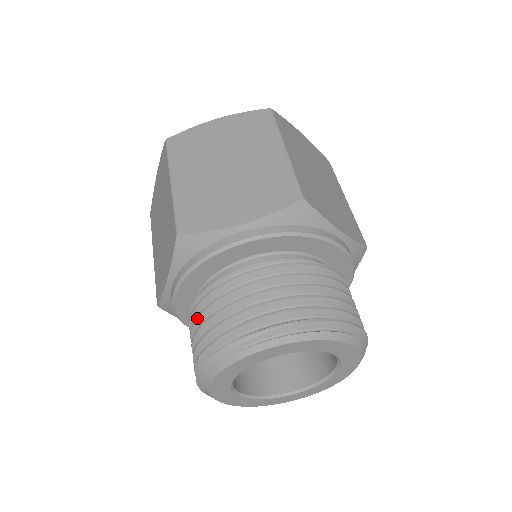
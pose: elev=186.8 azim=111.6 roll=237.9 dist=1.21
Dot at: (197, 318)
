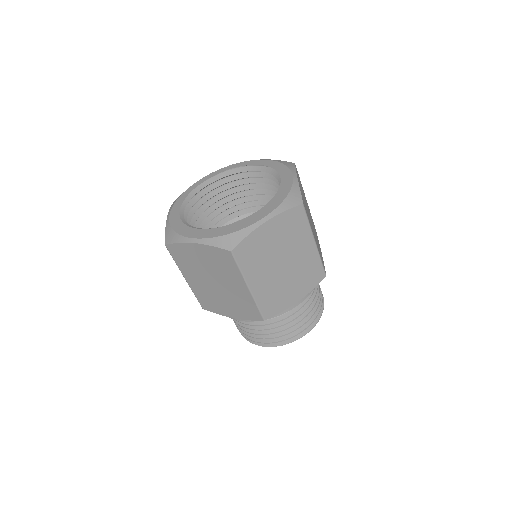
Dot at: occluded
